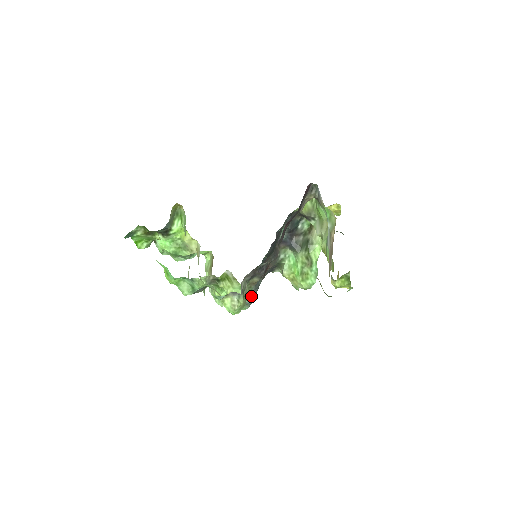
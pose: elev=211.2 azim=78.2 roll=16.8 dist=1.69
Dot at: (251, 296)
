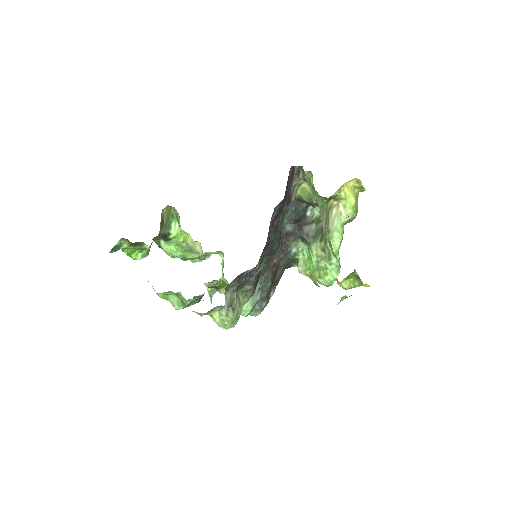
Dot at: (259, 301)
